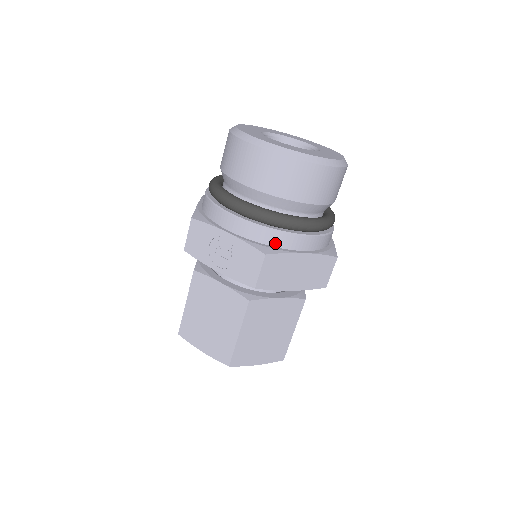
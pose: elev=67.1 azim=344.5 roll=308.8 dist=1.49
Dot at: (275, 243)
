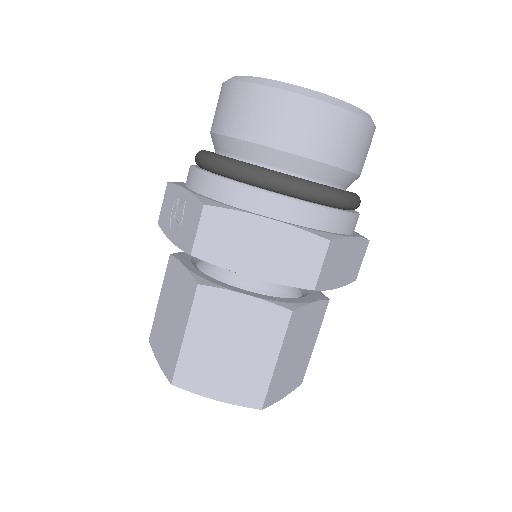
Dot at: (229, 199)
